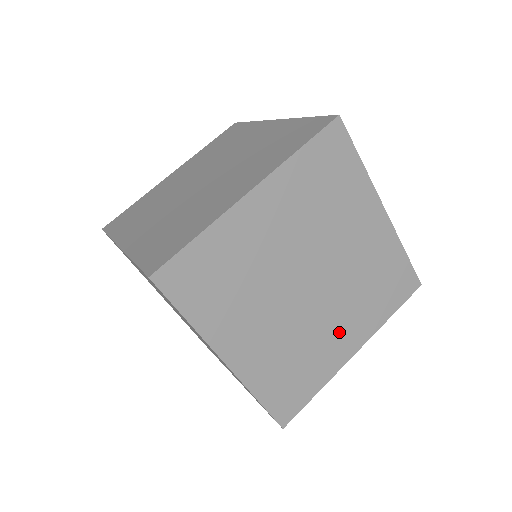
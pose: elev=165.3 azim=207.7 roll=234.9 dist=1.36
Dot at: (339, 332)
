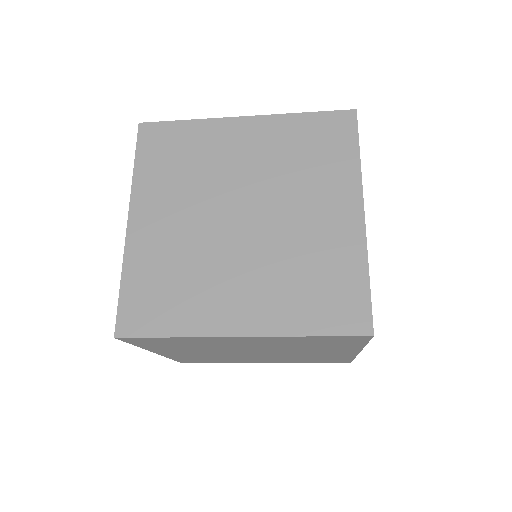
Dot at: (260, 360)
